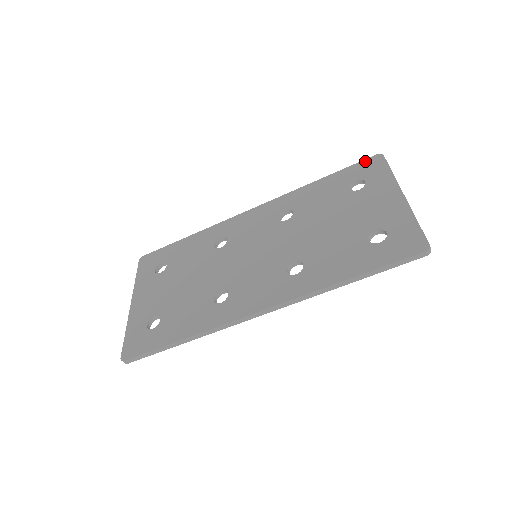
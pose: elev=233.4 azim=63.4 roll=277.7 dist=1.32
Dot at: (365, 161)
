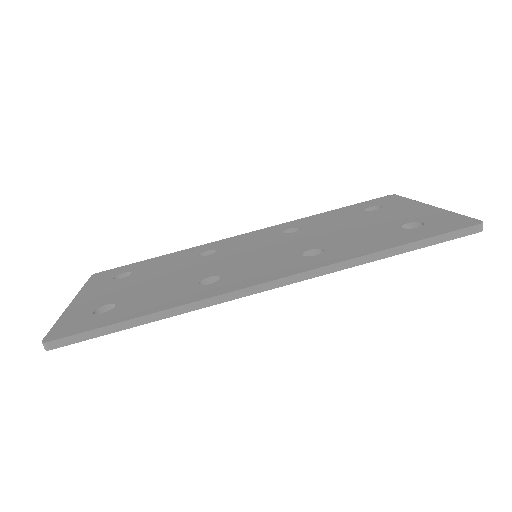
Dot at: (377, 199)
